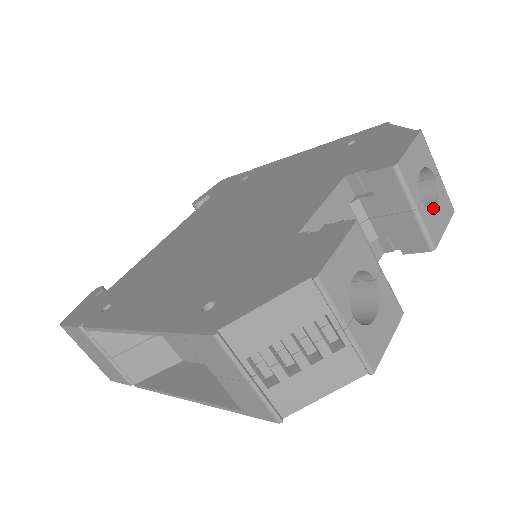
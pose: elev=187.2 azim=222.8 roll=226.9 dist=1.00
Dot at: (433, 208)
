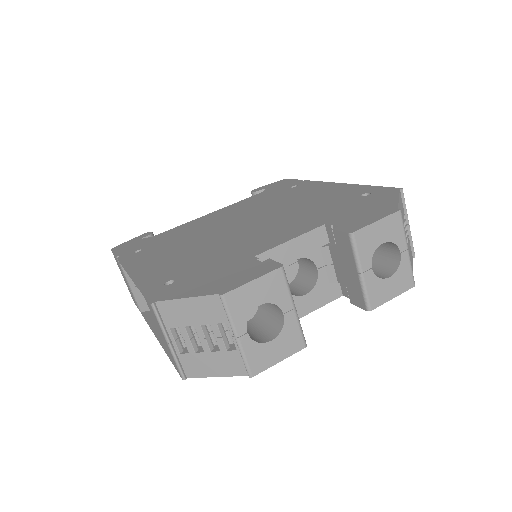
Dot at: (386, 277)
